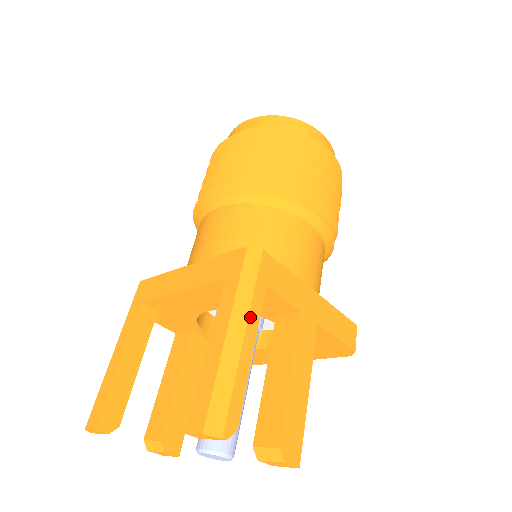
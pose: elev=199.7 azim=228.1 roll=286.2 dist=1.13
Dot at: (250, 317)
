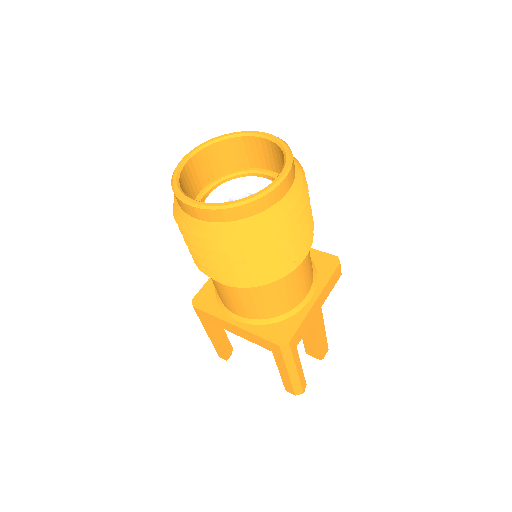
Dot at: (296, 365)
